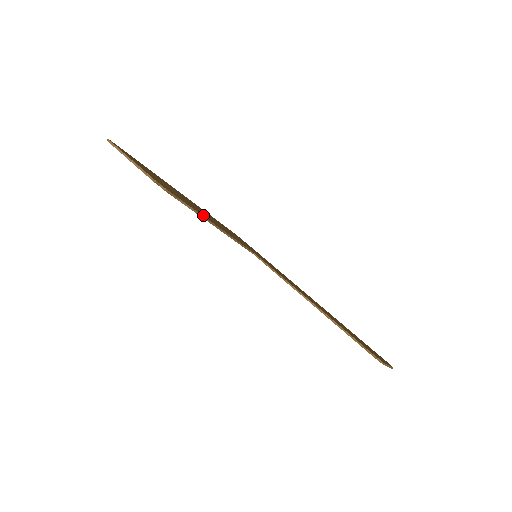
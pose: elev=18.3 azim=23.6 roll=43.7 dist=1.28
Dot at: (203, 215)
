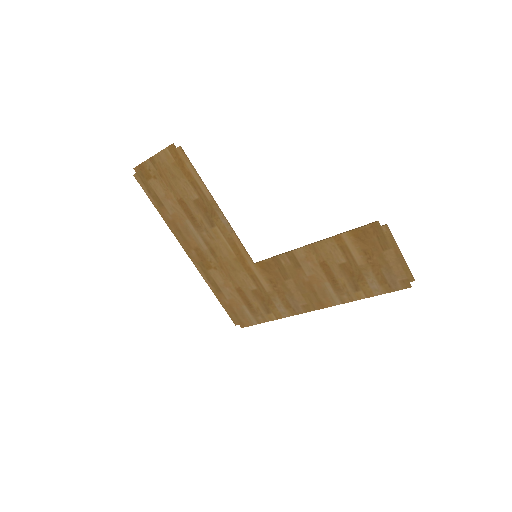
Dot at: (206, 196)
